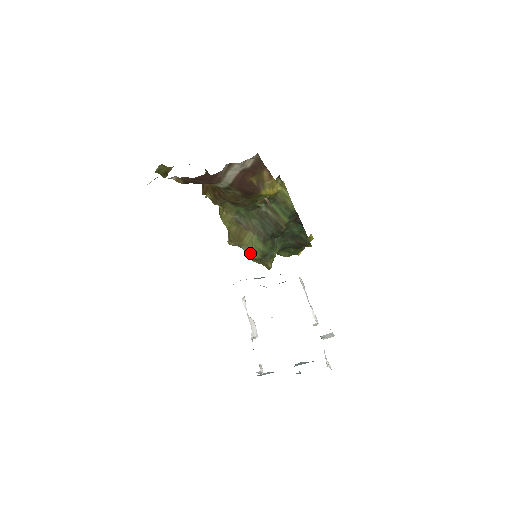
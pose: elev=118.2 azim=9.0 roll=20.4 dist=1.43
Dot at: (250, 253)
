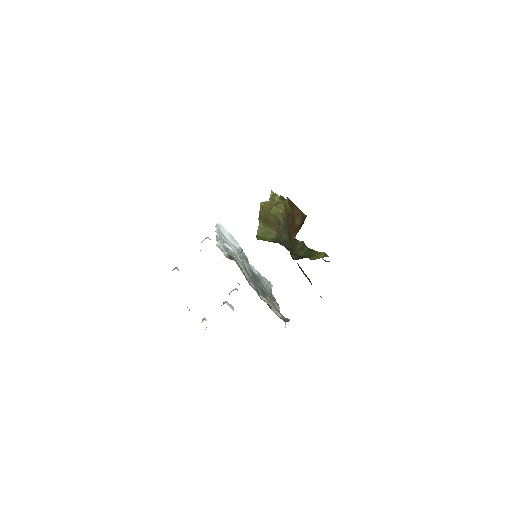
Dot at: (260, 231)
